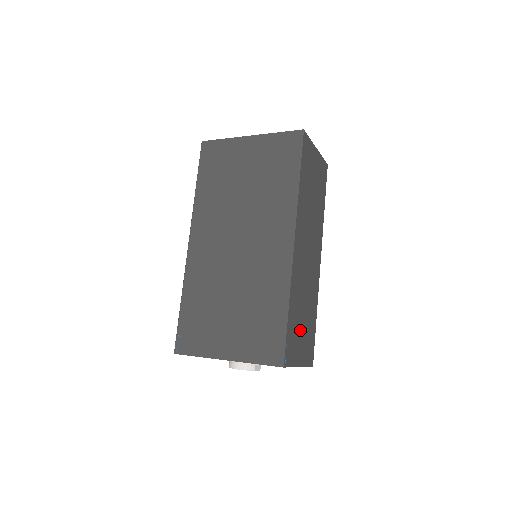
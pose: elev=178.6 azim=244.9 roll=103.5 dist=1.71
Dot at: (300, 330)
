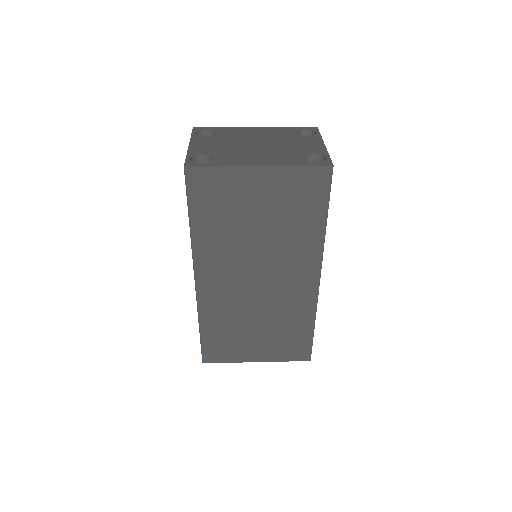
Dot at: occluded
